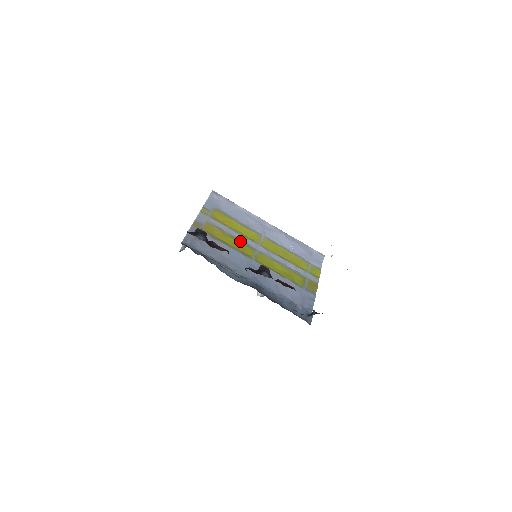
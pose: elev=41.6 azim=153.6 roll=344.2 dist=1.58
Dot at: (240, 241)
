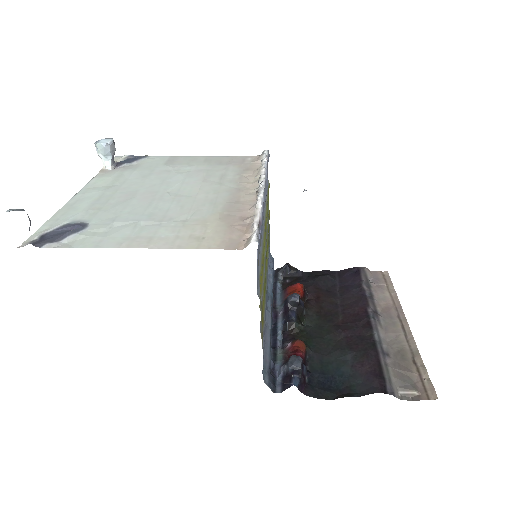
Dot at: occluded
